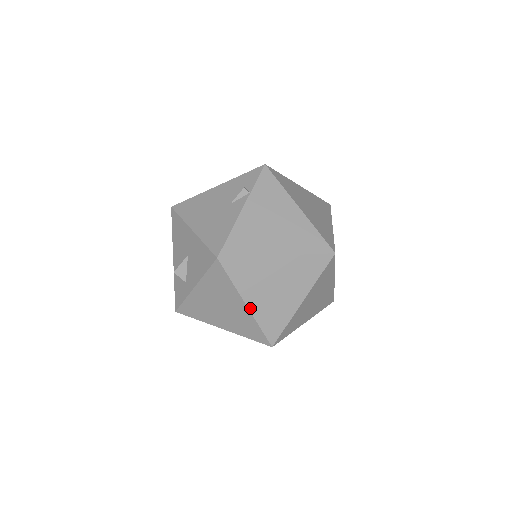
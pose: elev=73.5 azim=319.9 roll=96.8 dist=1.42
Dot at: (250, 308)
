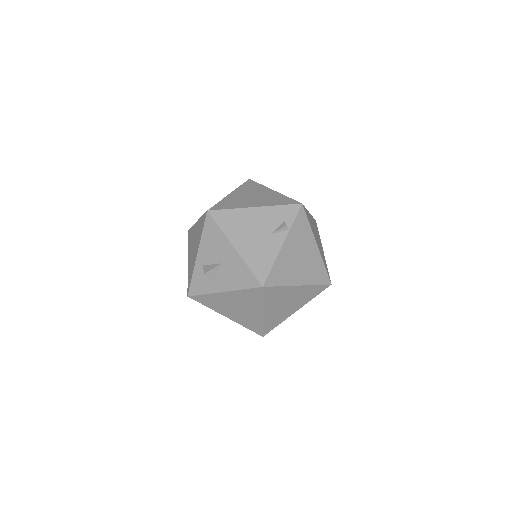
Dot at: (264, 315)
